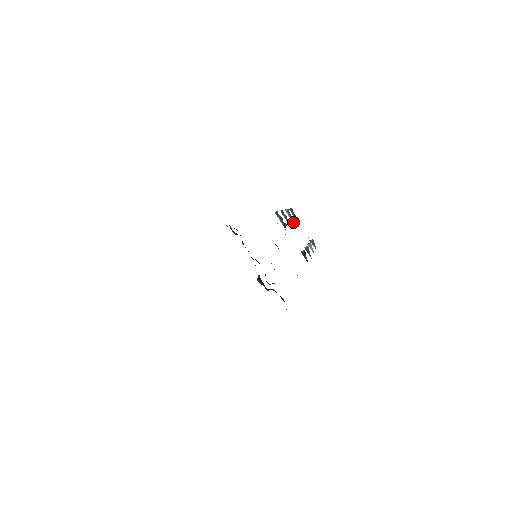
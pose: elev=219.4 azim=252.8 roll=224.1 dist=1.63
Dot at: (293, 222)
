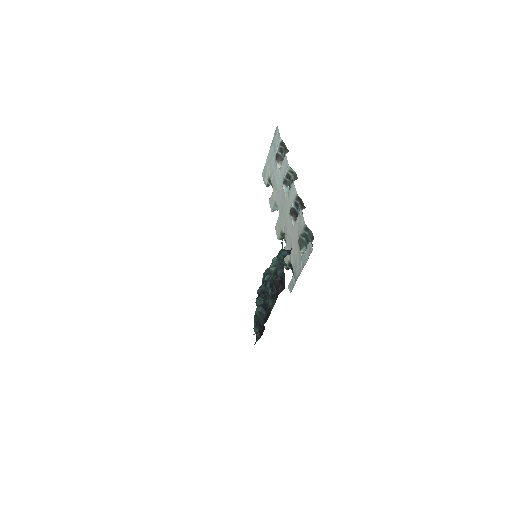
Dot at: (284, 180)
